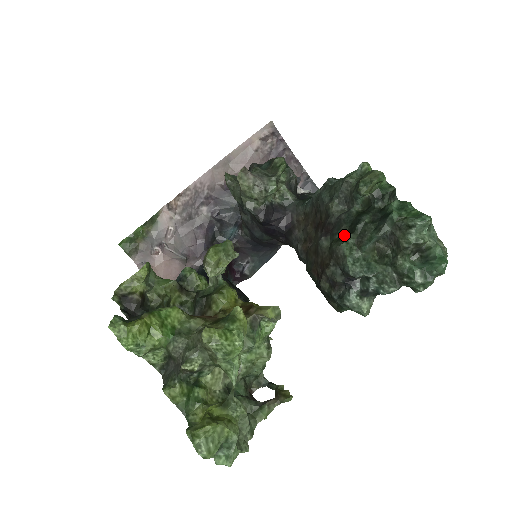
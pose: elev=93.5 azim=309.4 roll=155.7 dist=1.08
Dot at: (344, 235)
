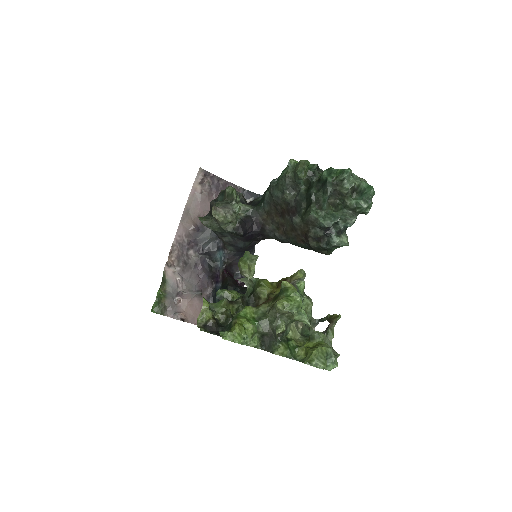
Dot at: (306, 208)
